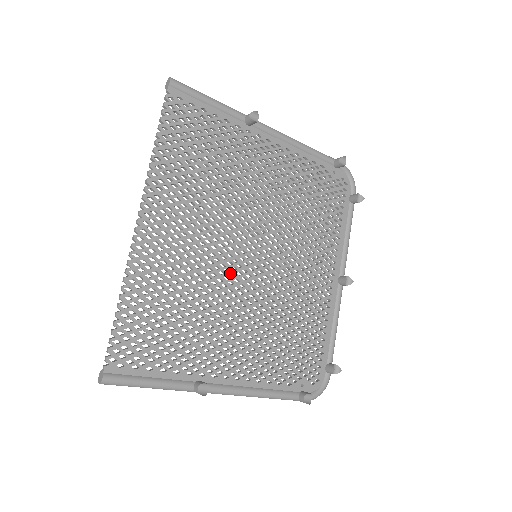
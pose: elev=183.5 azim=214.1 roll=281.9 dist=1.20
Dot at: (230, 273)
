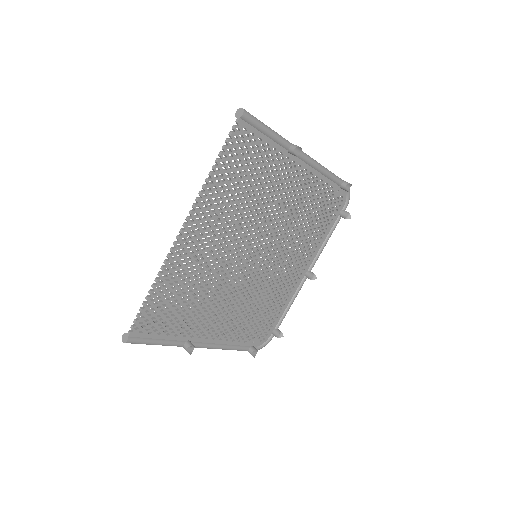
Dot at: (234, 269)
